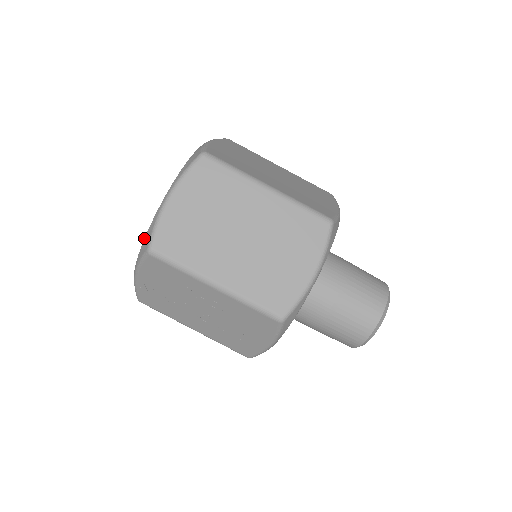
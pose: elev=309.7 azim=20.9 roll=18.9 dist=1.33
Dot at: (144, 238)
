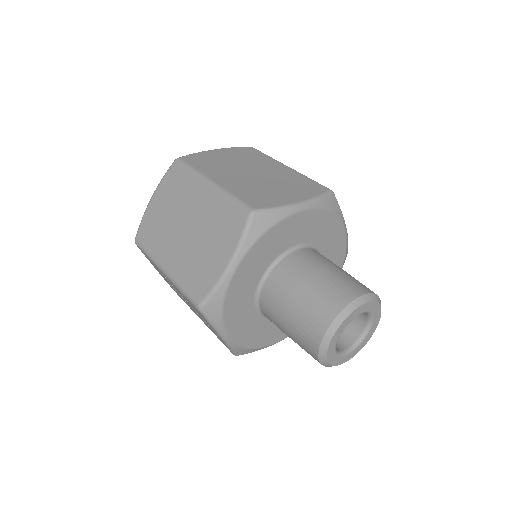
Dot at: occluded
